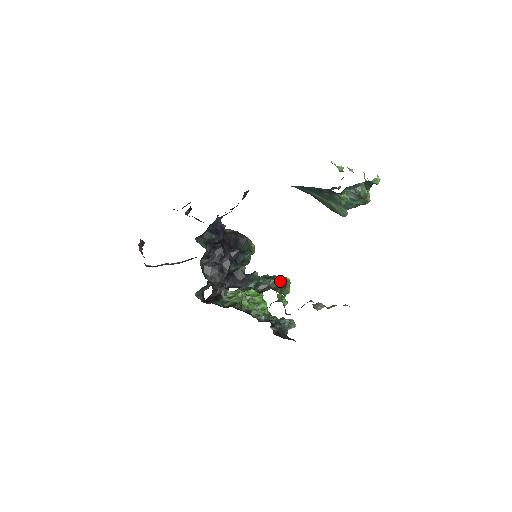
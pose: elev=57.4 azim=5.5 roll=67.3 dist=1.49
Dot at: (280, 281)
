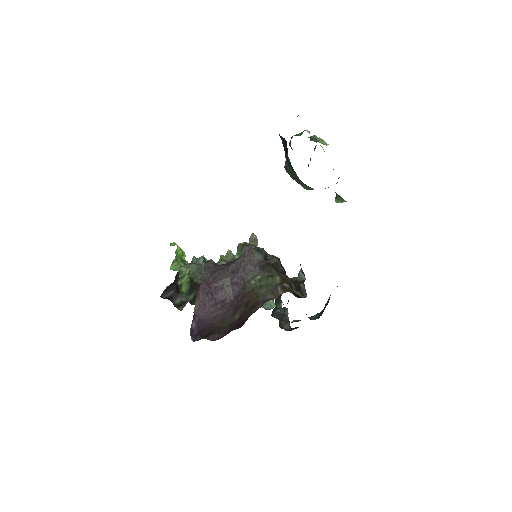
Dot at: occluded
